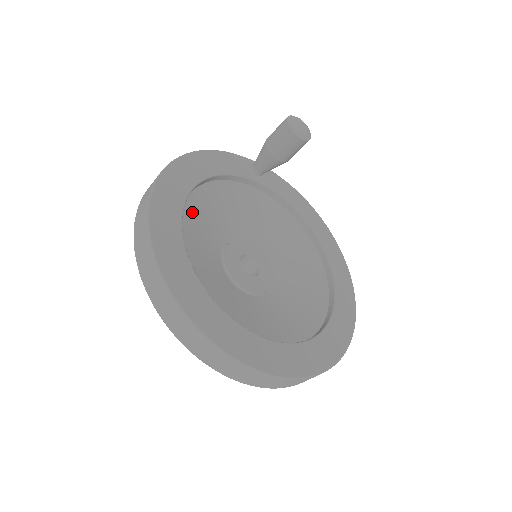
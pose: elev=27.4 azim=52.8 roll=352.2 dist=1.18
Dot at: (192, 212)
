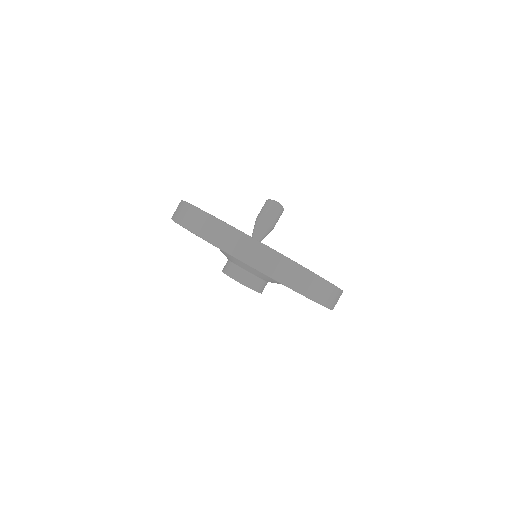
Dot at: occluded
